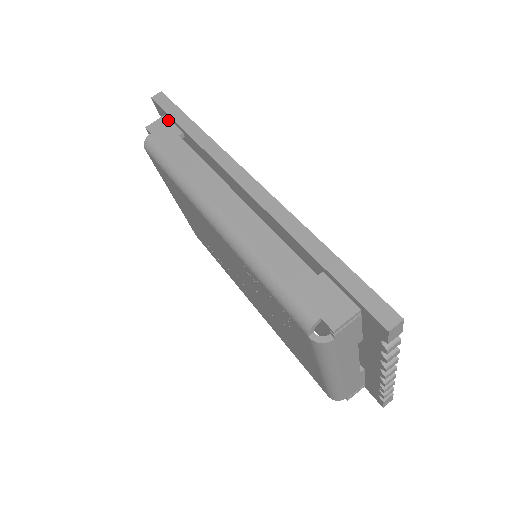
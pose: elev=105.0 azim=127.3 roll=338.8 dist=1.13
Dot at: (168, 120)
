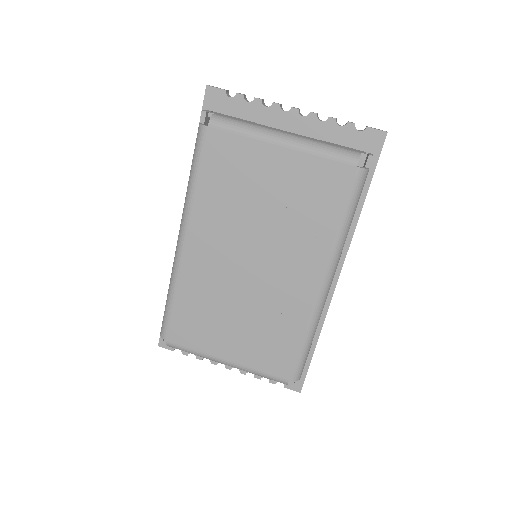
Dot at: occluded
